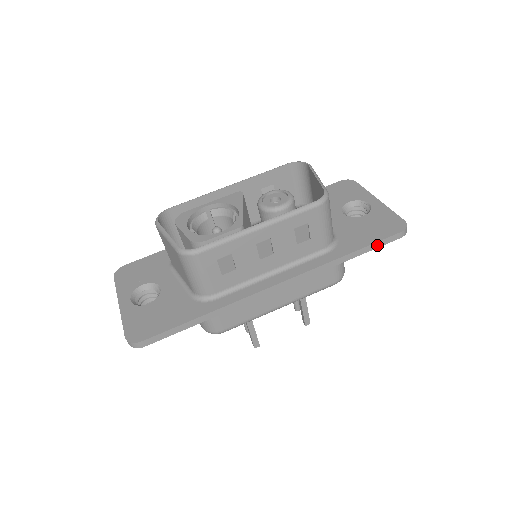
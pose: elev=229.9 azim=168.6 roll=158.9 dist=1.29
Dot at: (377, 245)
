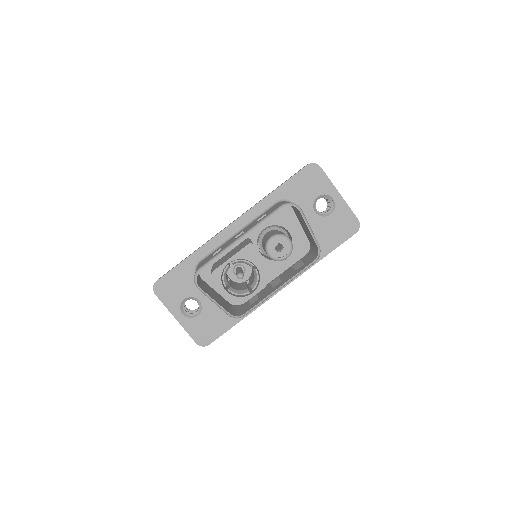
Dot at: (340, 244)
